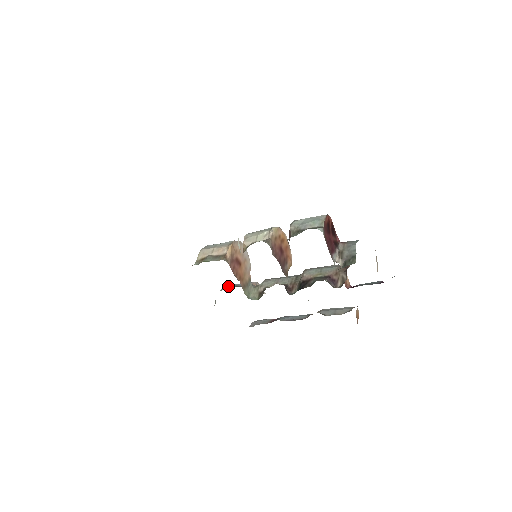
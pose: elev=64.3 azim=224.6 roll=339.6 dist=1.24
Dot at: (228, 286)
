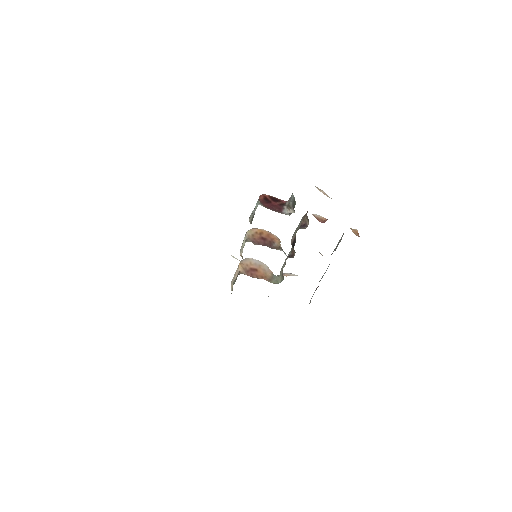
Dot at: occluded
